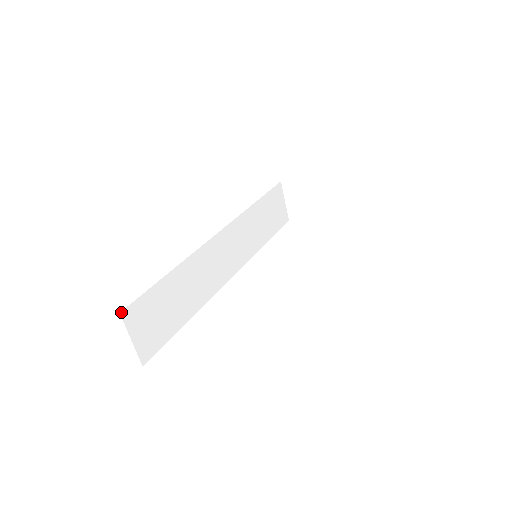
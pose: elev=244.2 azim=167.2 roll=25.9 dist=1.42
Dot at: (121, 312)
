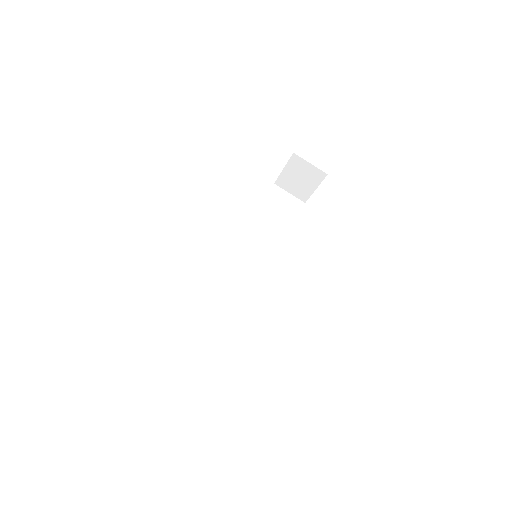
Dot at: (173, 351)
